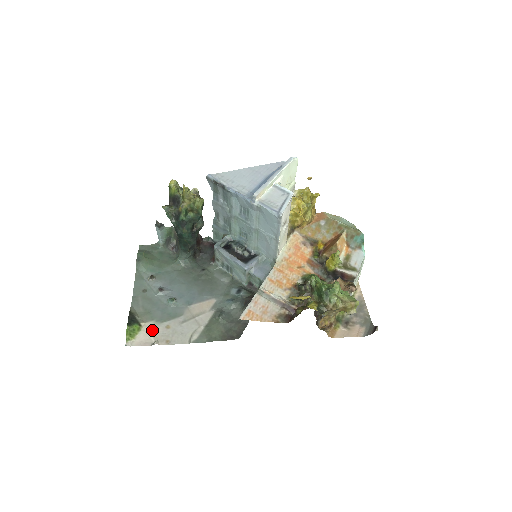
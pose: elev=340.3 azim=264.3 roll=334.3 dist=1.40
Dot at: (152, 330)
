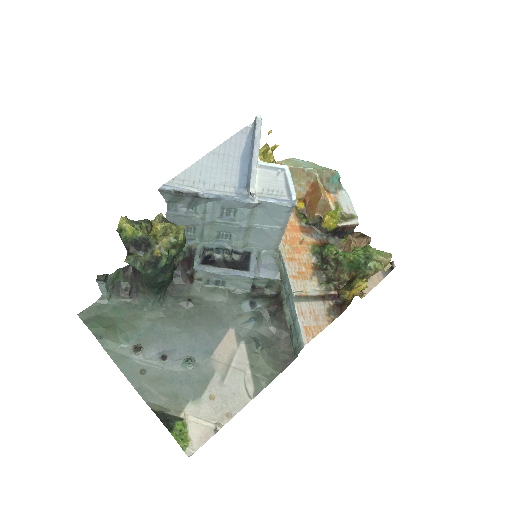
Dot at: (199, 414)
